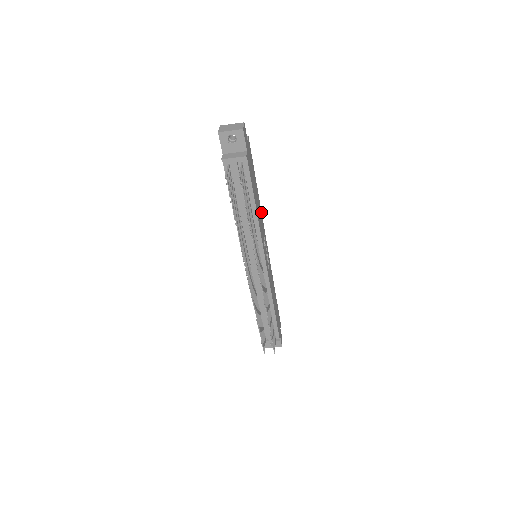
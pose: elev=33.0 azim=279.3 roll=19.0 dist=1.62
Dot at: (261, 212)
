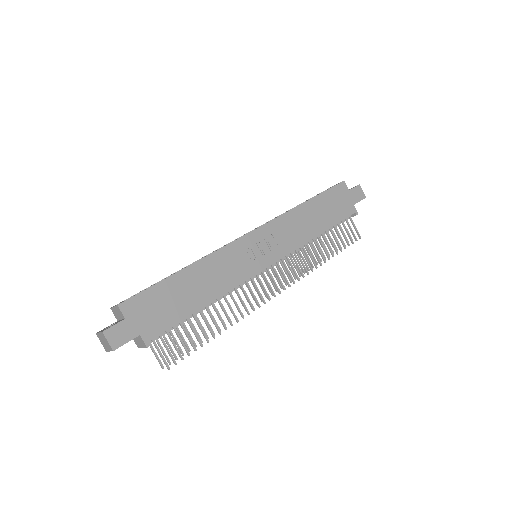
Dot at: (212, 254)
